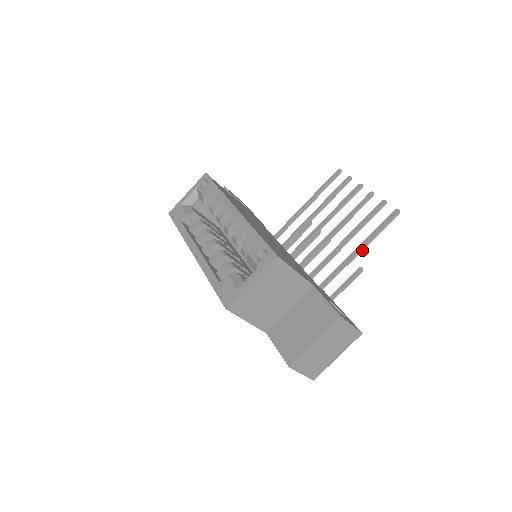
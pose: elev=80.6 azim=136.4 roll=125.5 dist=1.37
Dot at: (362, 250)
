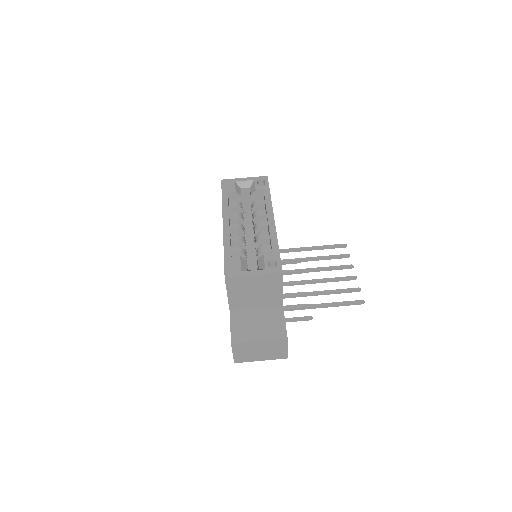
Dot at: (323, 307)
